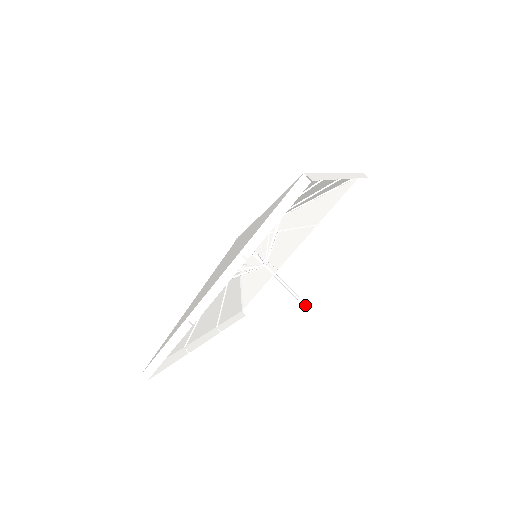
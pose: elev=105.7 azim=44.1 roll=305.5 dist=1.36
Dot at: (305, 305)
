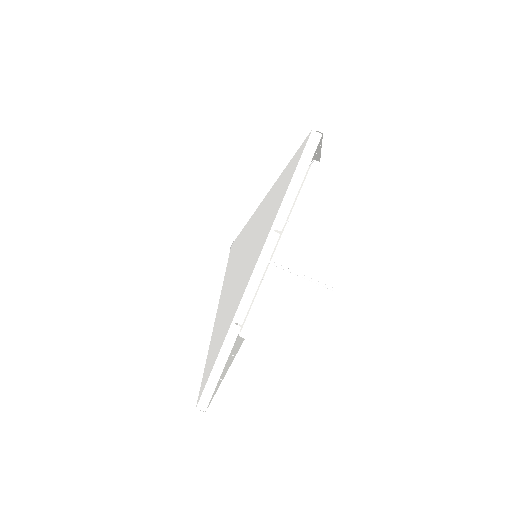
Dot at: (321, 284)
